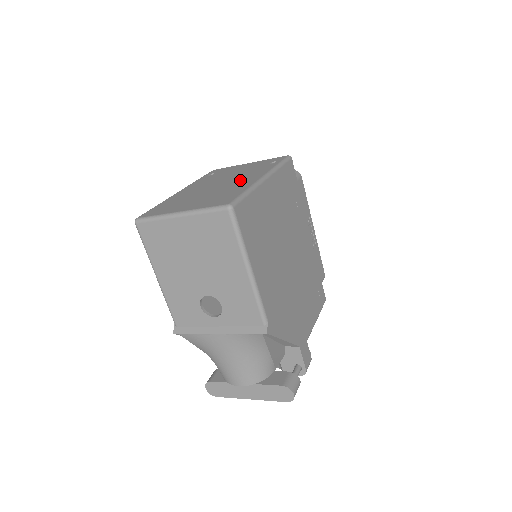
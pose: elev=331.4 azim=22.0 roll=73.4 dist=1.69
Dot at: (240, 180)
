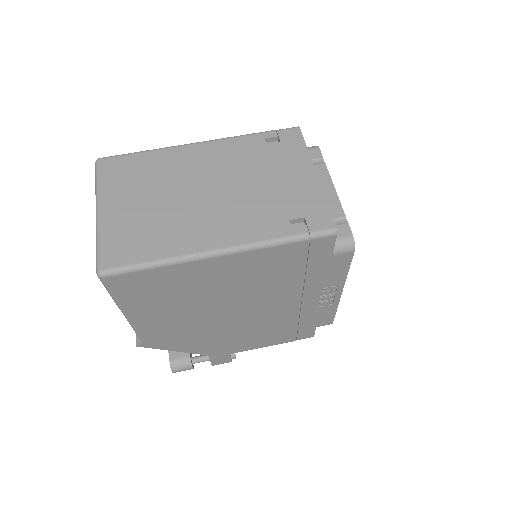
Dot at: (212, 219)
